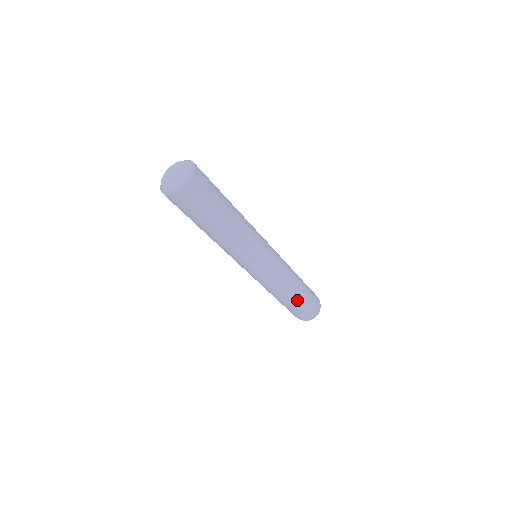
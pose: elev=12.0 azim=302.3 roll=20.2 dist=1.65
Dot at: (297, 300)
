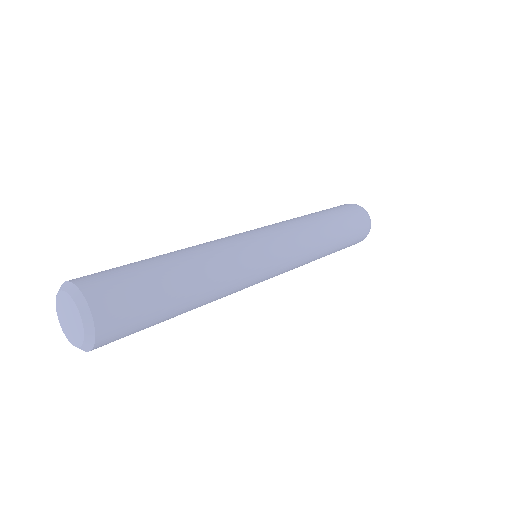
Dot at: occluded
